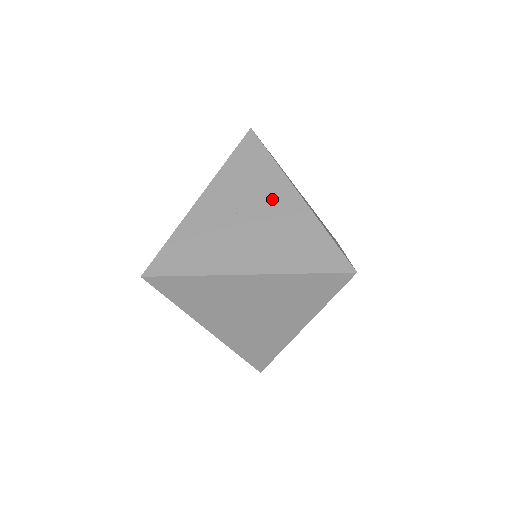
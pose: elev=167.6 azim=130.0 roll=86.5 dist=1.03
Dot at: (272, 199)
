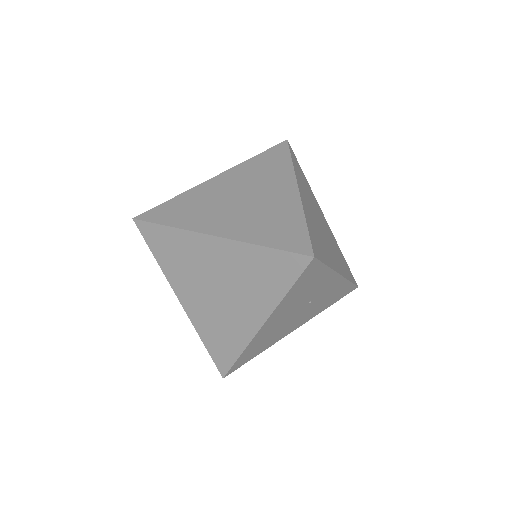
Dot at: occluded
